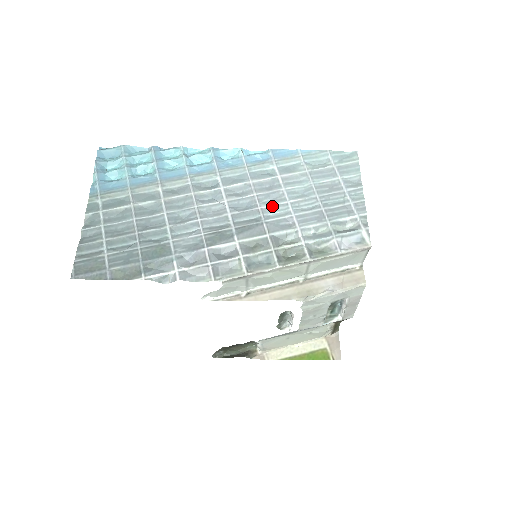
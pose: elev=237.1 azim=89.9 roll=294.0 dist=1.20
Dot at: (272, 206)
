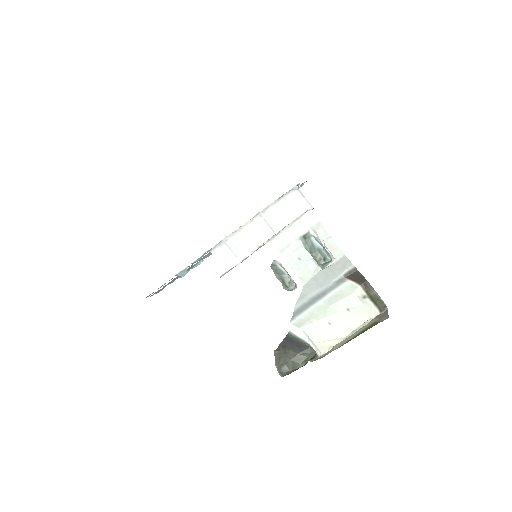
Dot at: occluded
